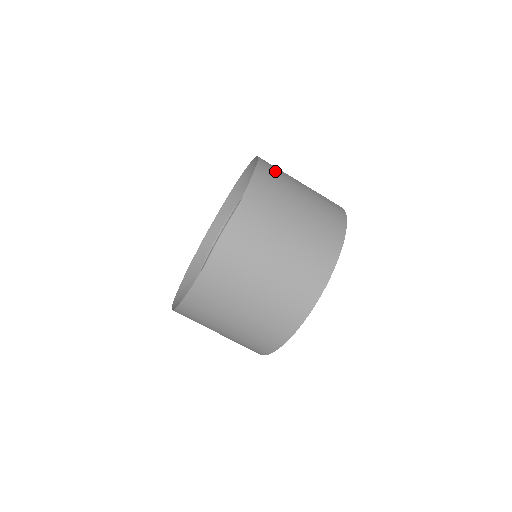
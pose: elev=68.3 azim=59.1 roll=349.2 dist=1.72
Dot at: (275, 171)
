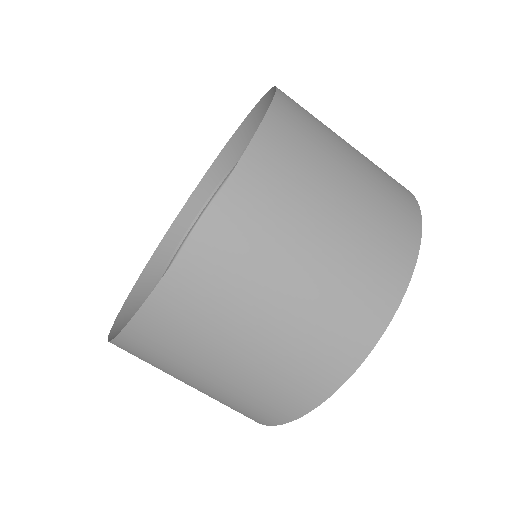
Dot at: (269, 196)
